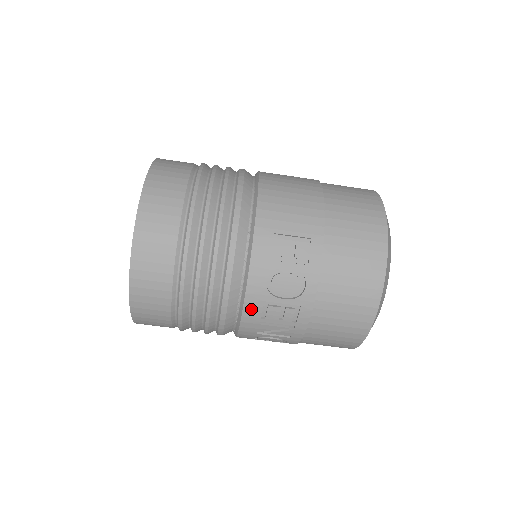
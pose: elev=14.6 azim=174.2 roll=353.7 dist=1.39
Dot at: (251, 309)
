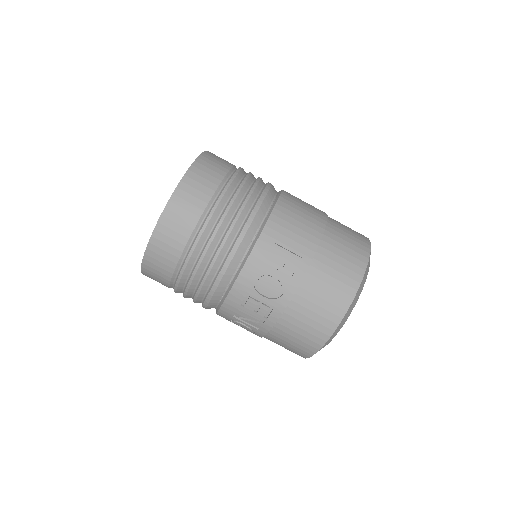
Dot at: (235, 295)
